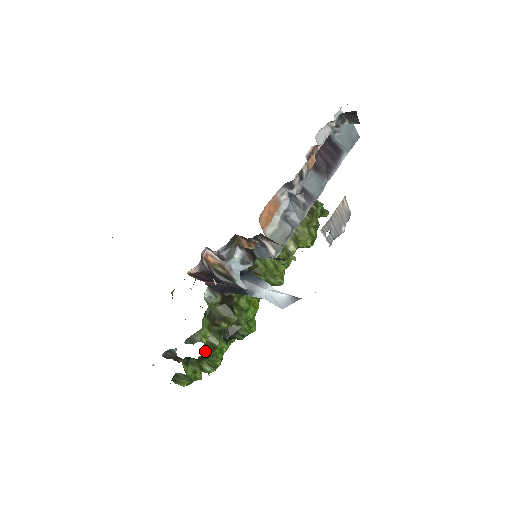
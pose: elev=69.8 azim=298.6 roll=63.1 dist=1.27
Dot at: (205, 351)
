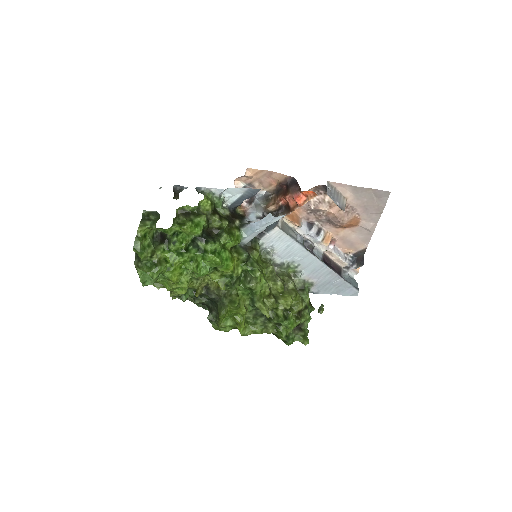
Dot at: (192, 212)
